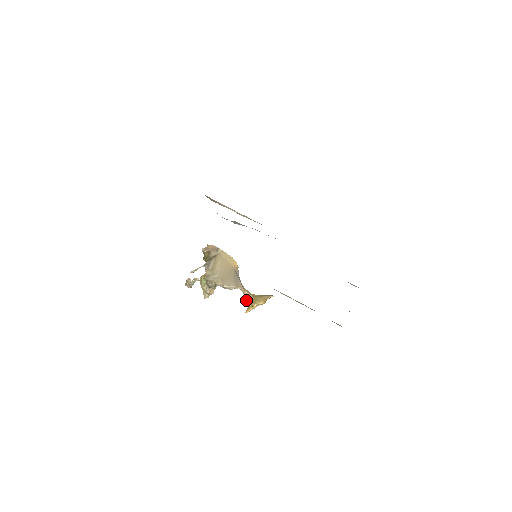
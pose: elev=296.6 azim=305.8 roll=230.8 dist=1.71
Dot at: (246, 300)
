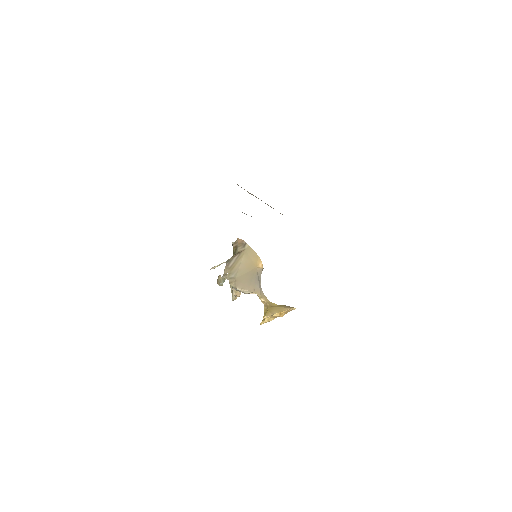
Dot at: occluded
